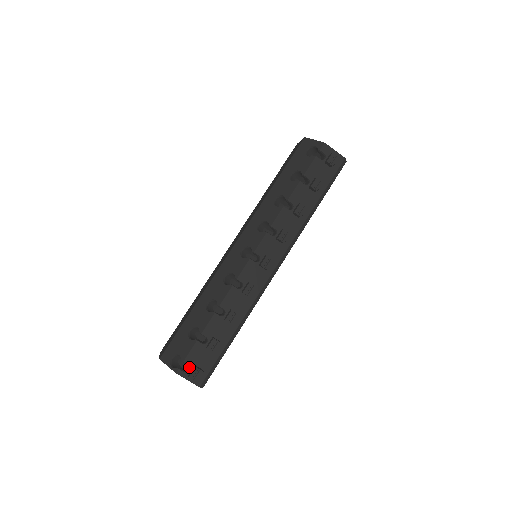
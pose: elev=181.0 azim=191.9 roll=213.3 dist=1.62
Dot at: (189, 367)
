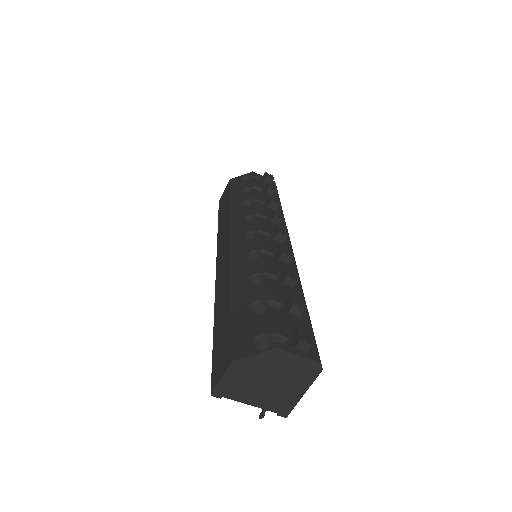
Dot at: (287, 338)
